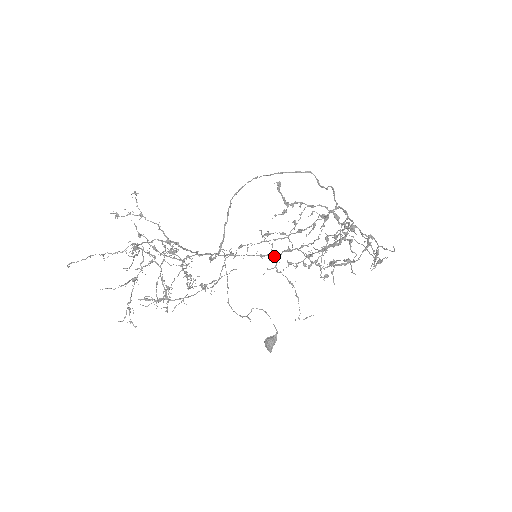
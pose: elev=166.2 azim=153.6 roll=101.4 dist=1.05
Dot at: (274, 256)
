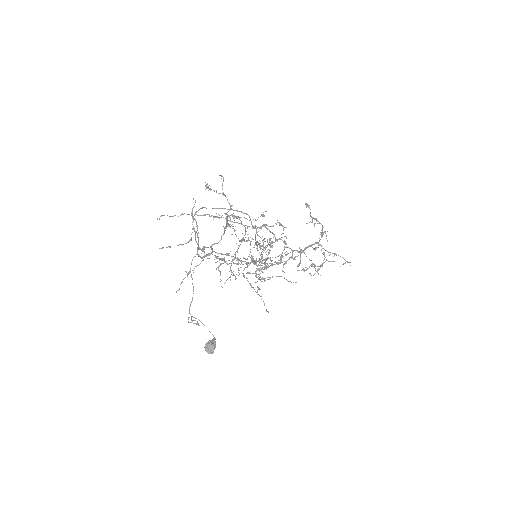
Dot at: occluded
